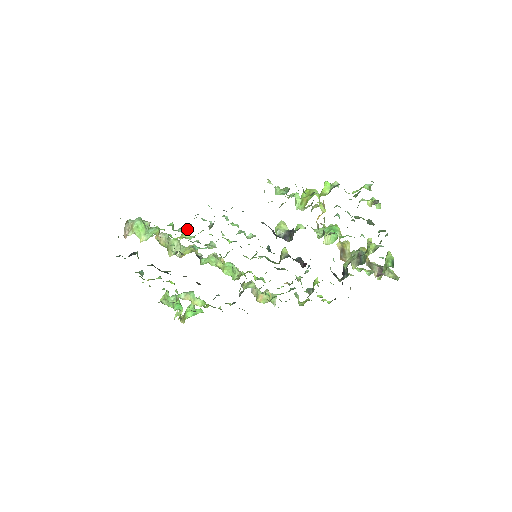
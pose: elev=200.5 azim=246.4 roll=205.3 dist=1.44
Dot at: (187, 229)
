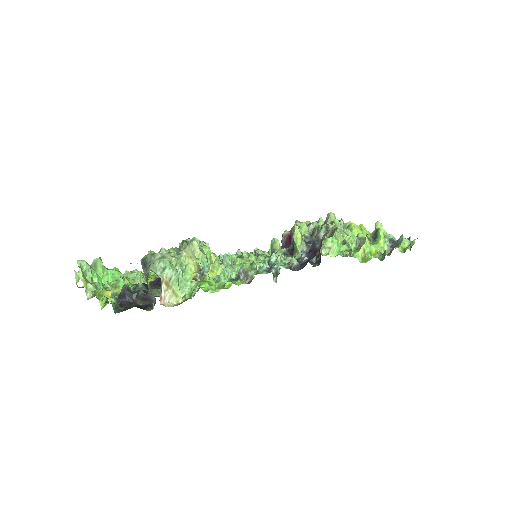
Dot at: (214, 255)
